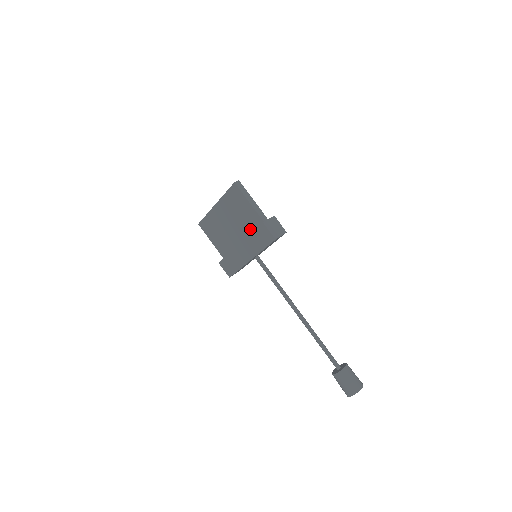
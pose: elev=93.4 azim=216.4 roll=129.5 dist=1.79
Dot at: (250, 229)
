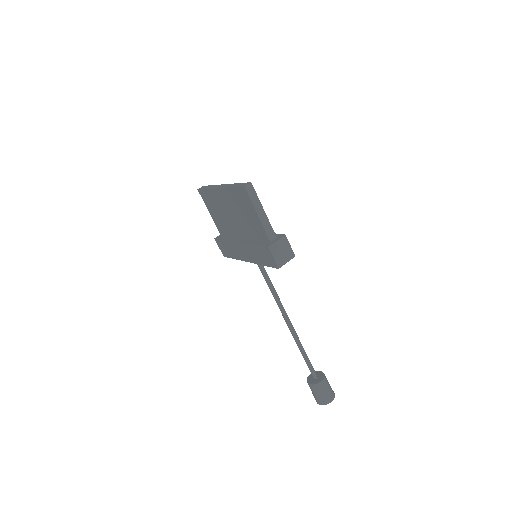
Dot at: (254, 236)
